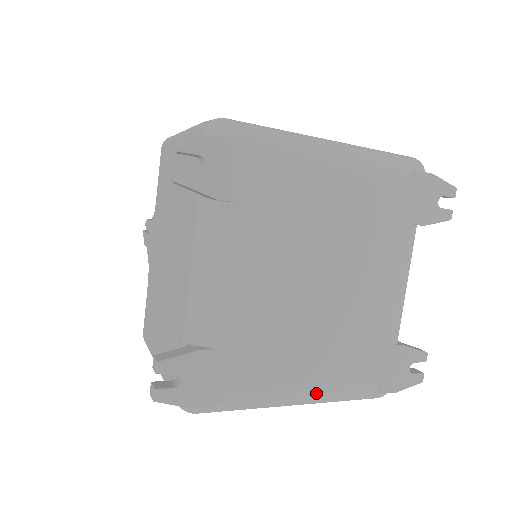
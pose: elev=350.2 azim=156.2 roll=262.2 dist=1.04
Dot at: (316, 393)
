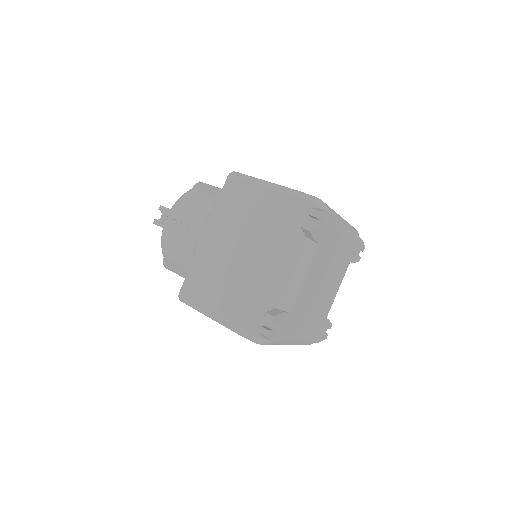
Dot at: (301, 339)
